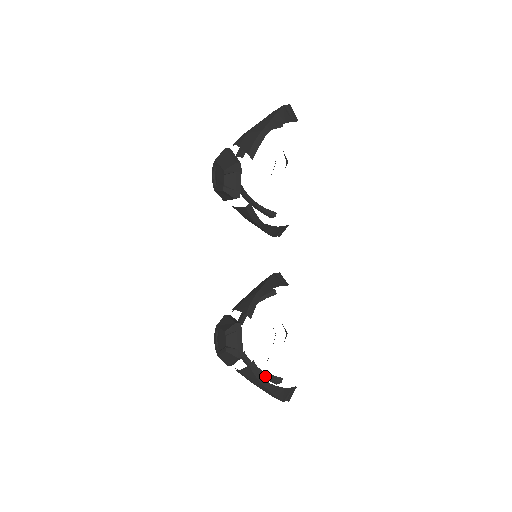
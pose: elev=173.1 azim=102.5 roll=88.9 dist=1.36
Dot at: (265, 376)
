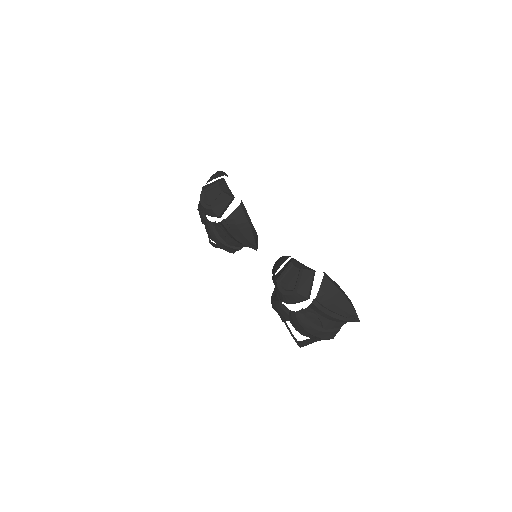
Dot at: (328, 328)
